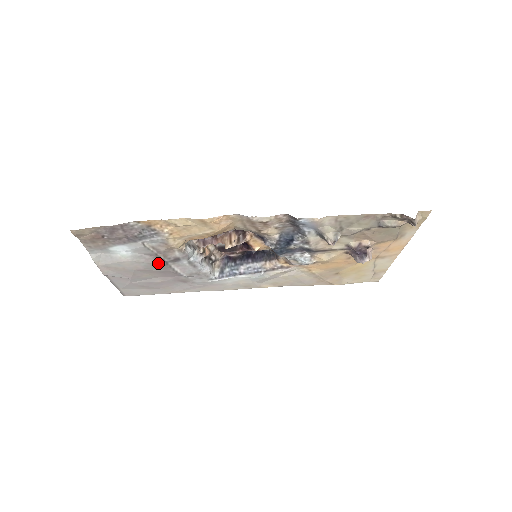
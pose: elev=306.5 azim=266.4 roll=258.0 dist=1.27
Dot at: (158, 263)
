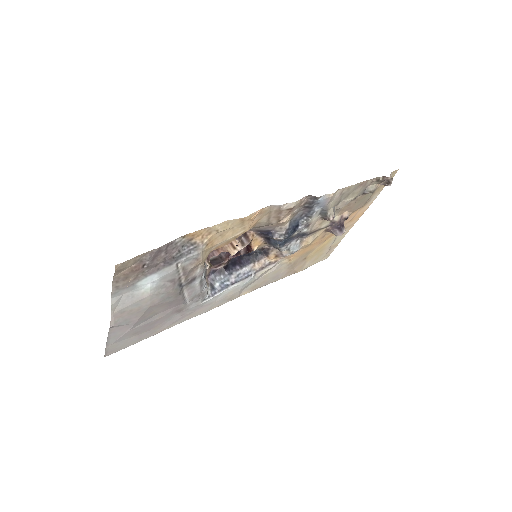
Dot at: (175, 290)
